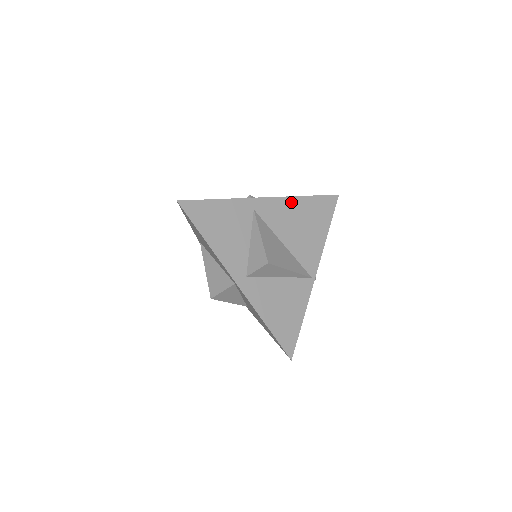
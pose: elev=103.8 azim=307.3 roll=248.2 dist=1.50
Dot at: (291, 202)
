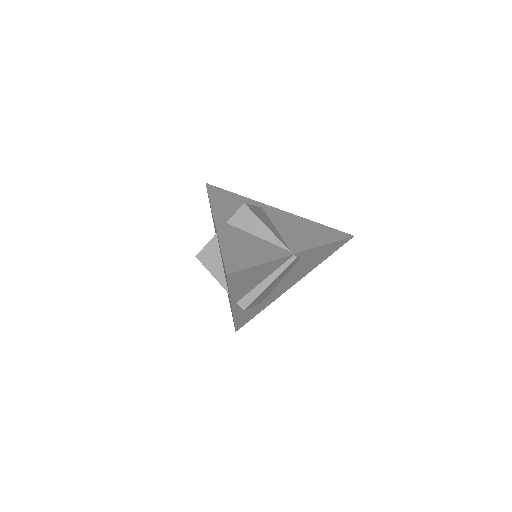
Dot at: (300, 219)
